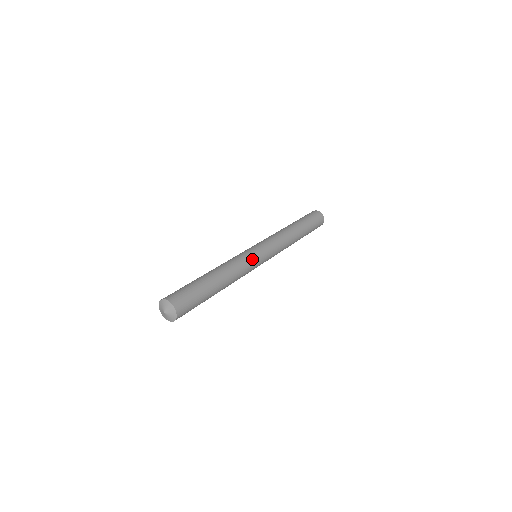
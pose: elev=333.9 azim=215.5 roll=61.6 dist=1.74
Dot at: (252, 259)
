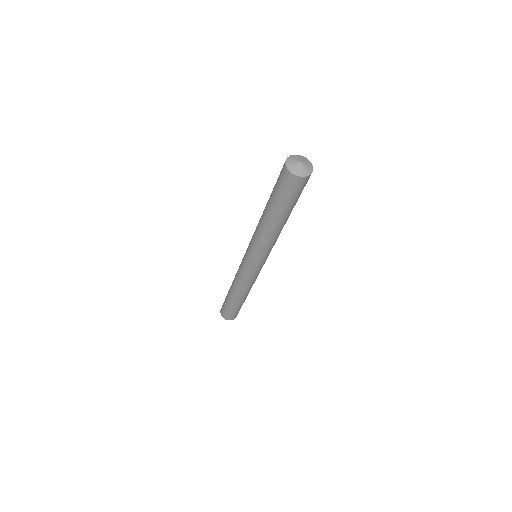
Dot at: occluded
